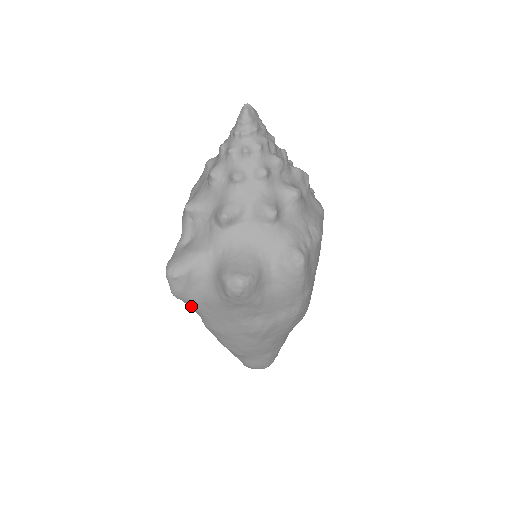
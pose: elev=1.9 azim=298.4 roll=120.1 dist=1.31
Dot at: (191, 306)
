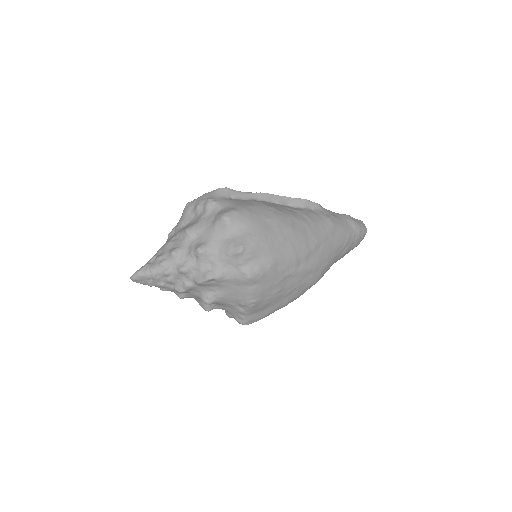
Dot at: occluded
